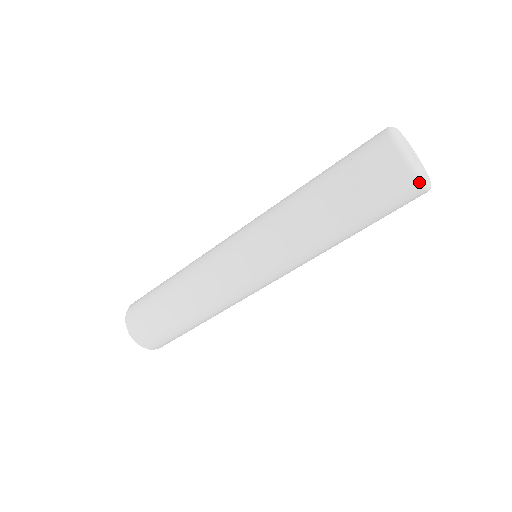
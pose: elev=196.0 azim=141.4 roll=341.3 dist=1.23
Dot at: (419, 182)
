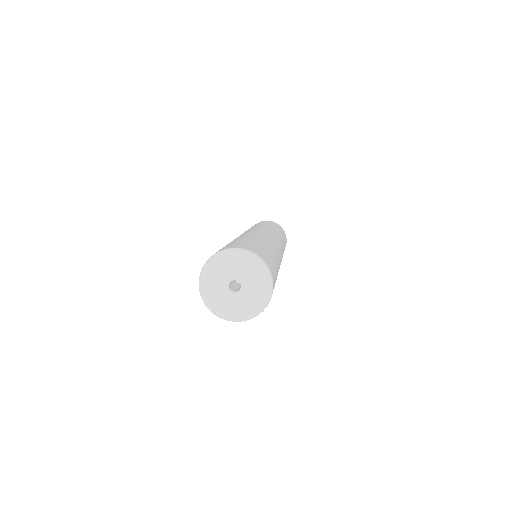
Dot at: occluded
